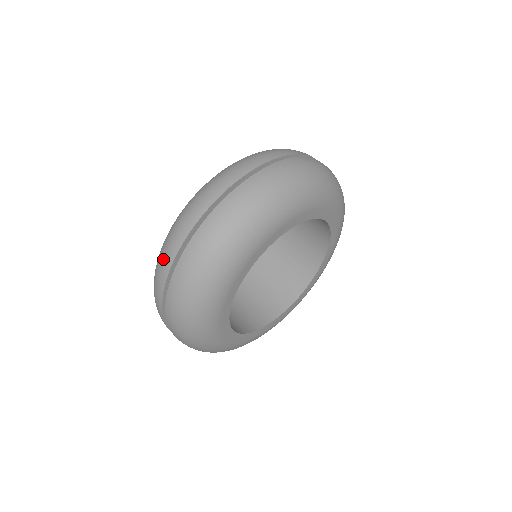
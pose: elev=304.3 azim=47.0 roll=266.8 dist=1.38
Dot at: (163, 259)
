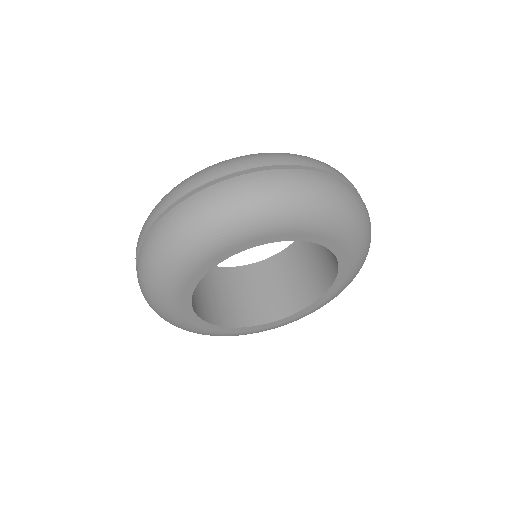
Dot at: (154, 210)
